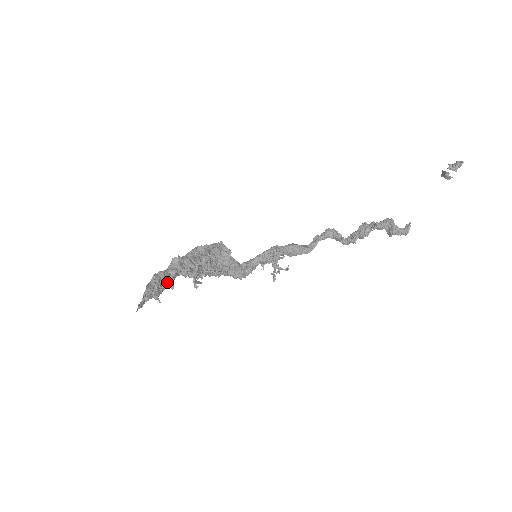
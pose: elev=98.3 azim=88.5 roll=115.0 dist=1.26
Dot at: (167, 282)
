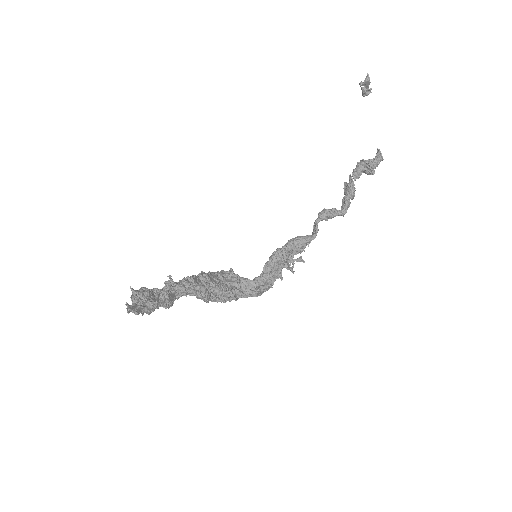
Dot at: (161, 293)
